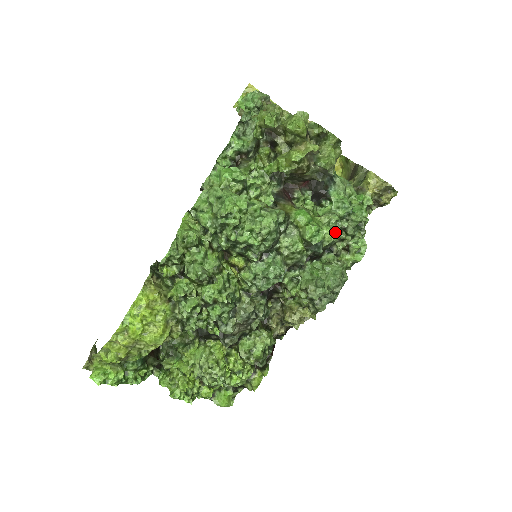
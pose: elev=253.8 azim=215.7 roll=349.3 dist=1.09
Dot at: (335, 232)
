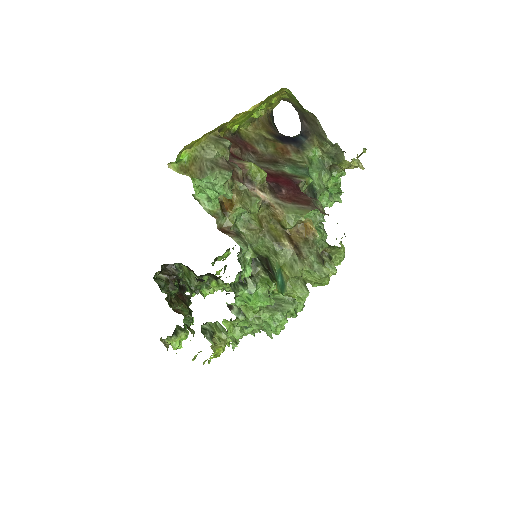
Dot at: occluded
